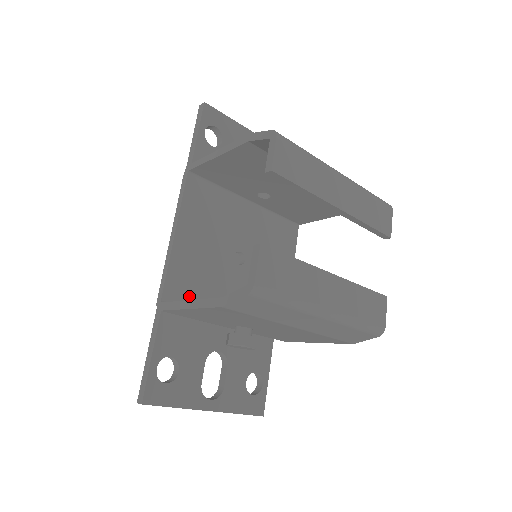
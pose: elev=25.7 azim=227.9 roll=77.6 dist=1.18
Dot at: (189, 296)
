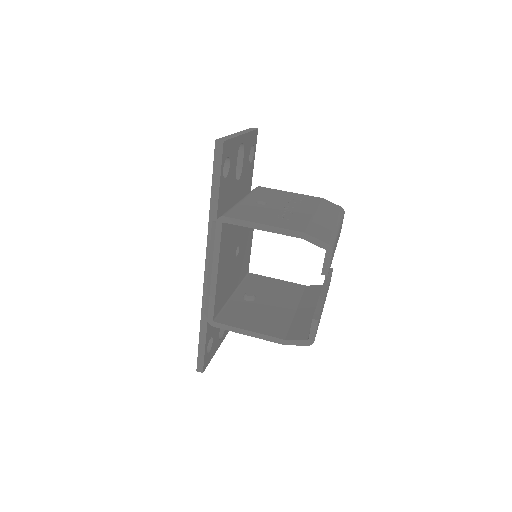
Dot at: (221, 303)
